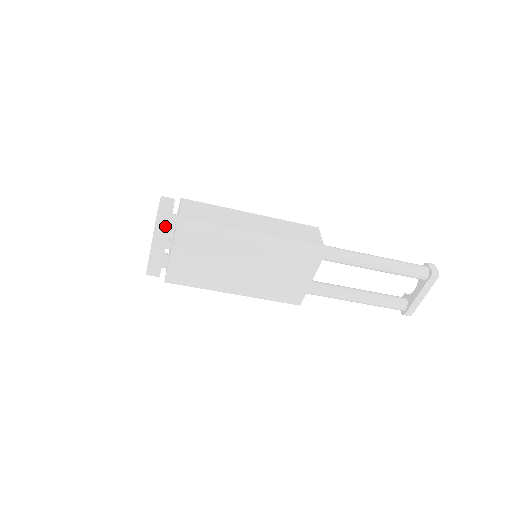
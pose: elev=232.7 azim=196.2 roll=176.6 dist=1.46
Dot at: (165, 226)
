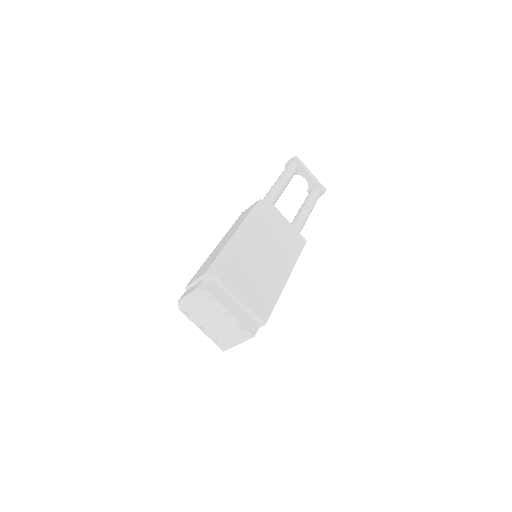
Dot at: (211, 284)
